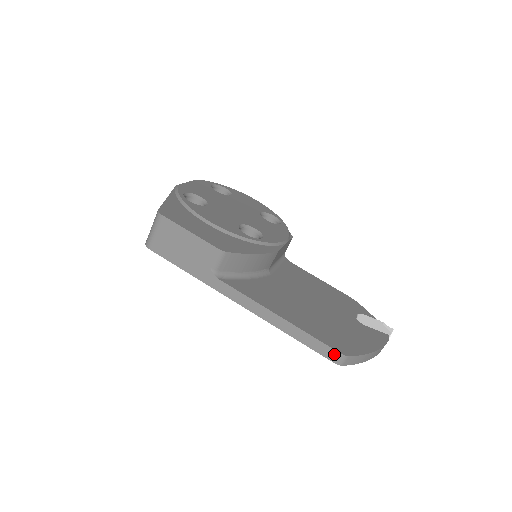
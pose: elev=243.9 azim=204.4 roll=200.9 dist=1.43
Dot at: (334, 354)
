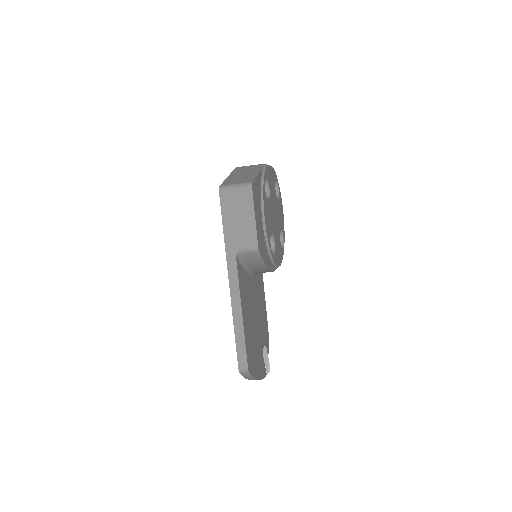
Dot at: (244, 364)
